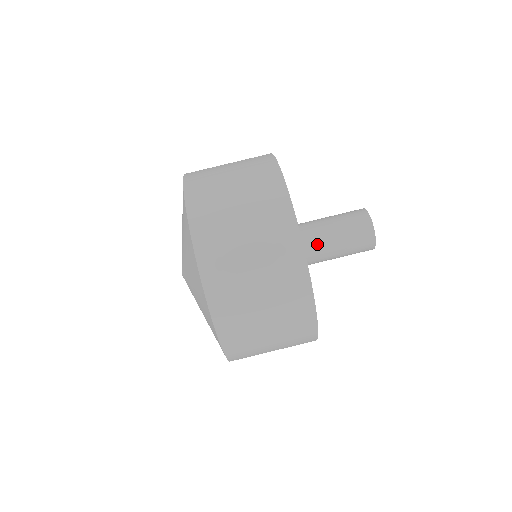
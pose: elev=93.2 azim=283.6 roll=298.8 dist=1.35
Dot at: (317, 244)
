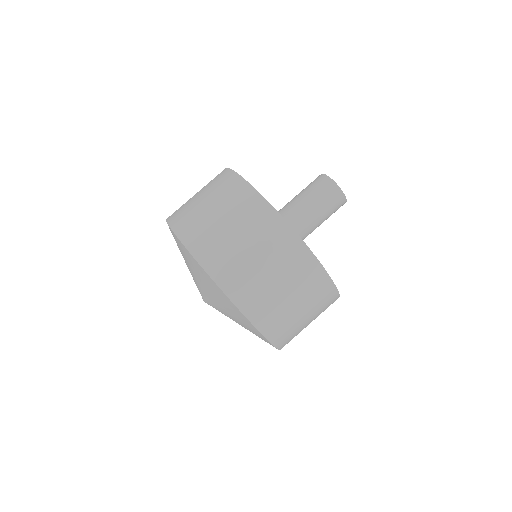
Dot at: (298, 219)
